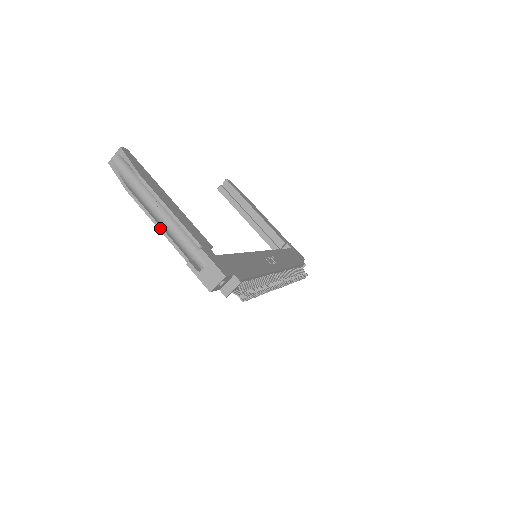
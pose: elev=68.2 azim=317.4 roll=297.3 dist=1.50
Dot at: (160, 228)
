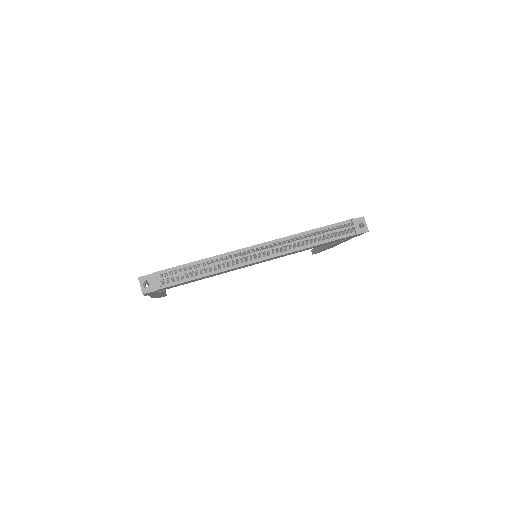
Dot at: (150, 296)
